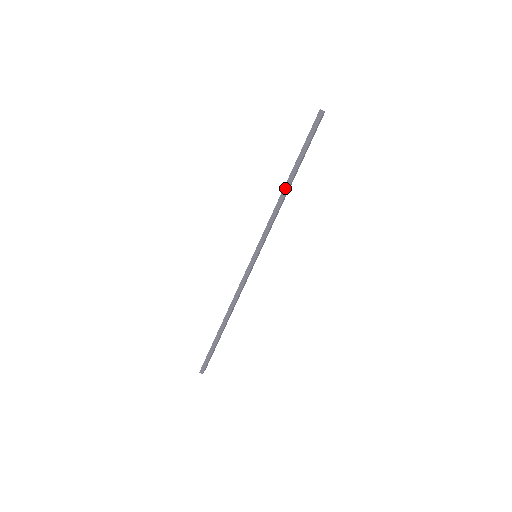
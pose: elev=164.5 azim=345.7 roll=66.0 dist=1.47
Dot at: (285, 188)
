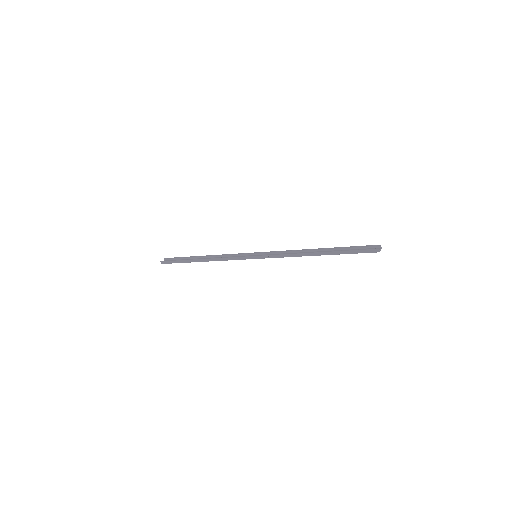
Dot at: (311, 254)
